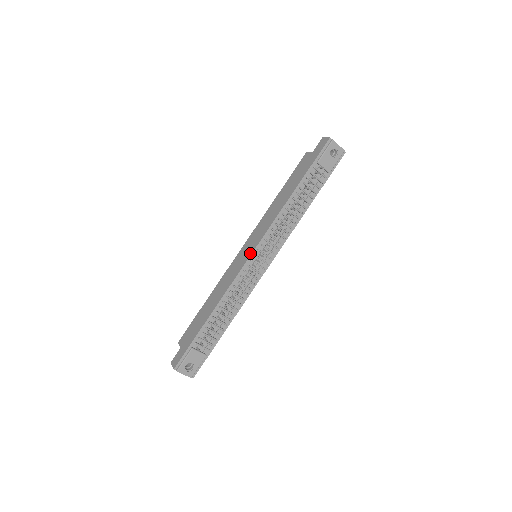
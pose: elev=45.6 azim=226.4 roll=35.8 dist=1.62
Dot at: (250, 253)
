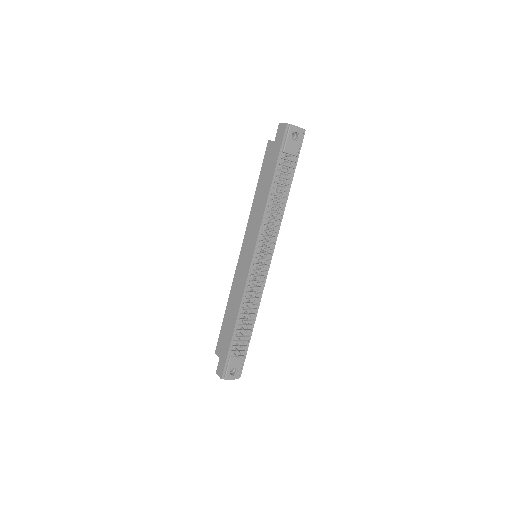
Dot at: (251, 258)
